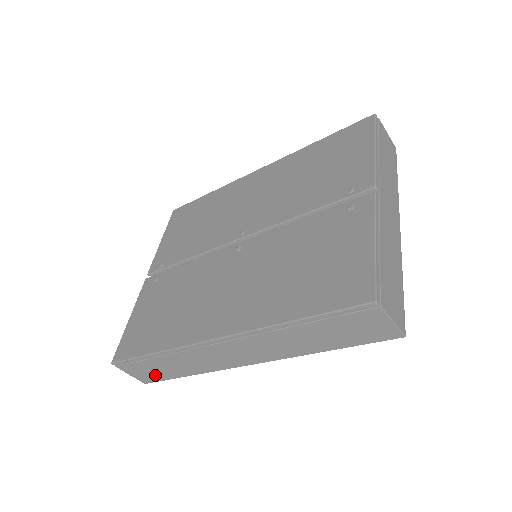
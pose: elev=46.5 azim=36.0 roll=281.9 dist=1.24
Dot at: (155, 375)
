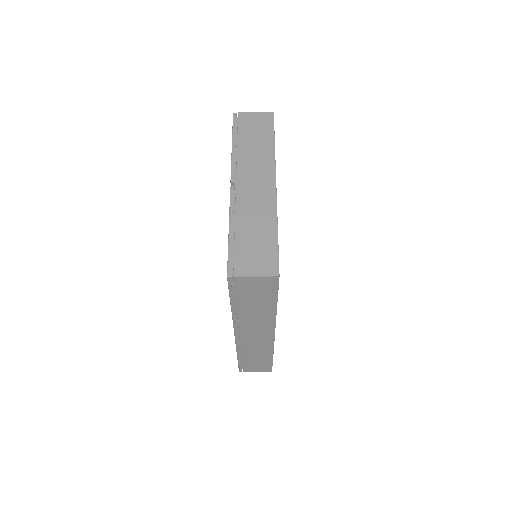
Dot at: (263, 366)
